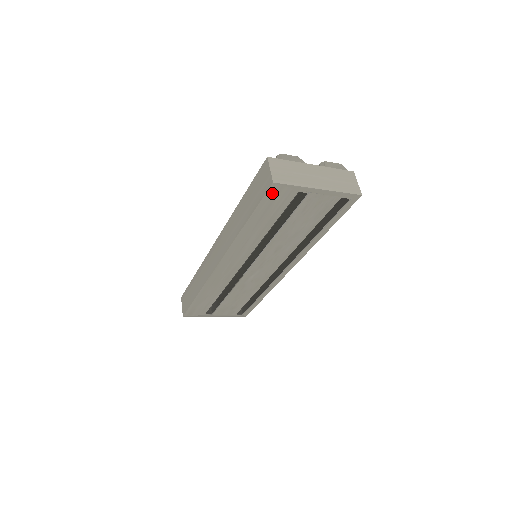
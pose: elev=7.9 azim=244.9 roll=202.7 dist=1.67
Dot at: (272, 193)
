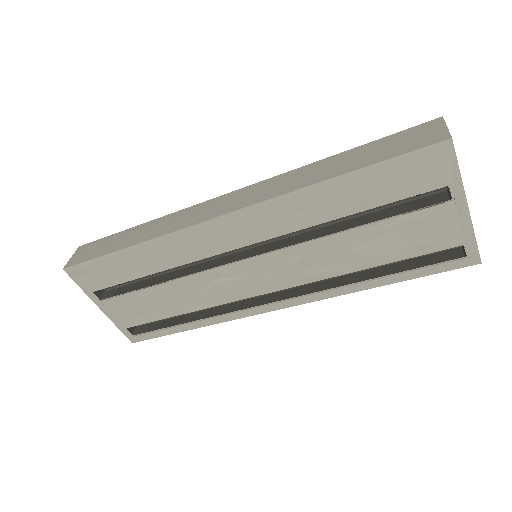
Dot at: (427, 155)
